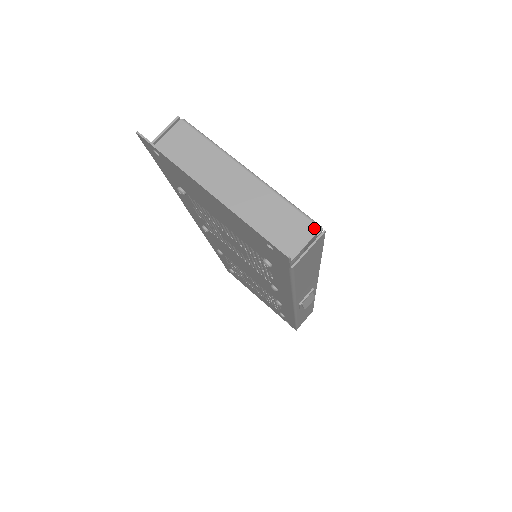
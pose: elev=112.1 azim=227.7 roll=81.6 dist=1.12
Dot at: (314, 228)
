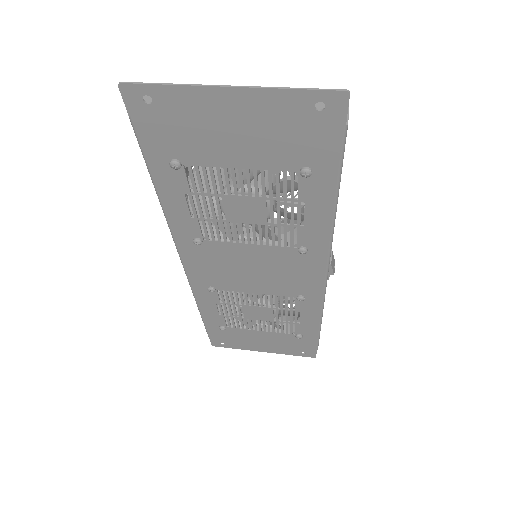
Dot at: occluded
